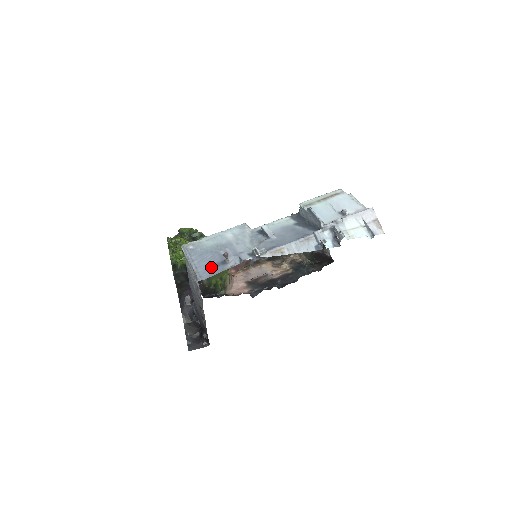
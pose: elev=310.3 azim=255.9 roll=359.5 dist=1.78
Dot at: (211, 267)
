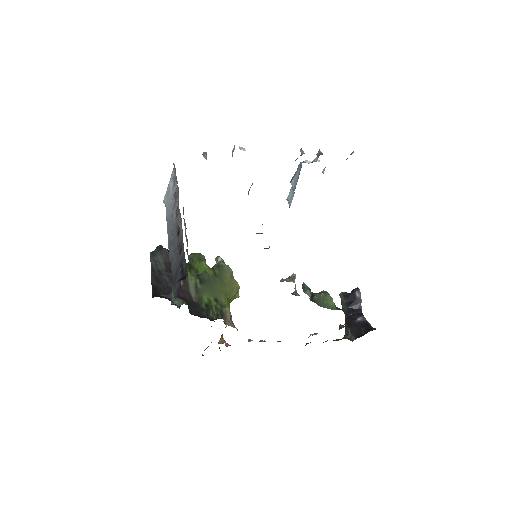
Dot at: occluded
